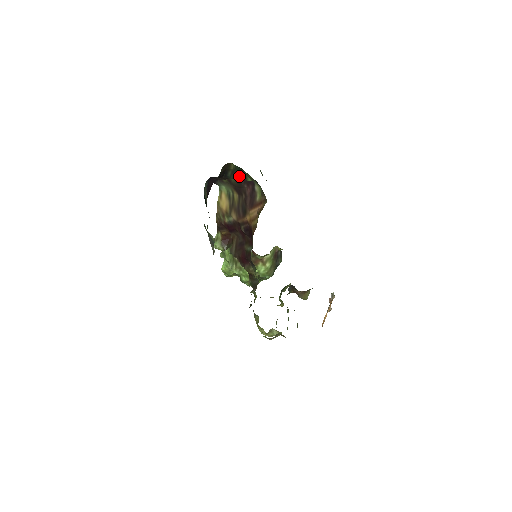
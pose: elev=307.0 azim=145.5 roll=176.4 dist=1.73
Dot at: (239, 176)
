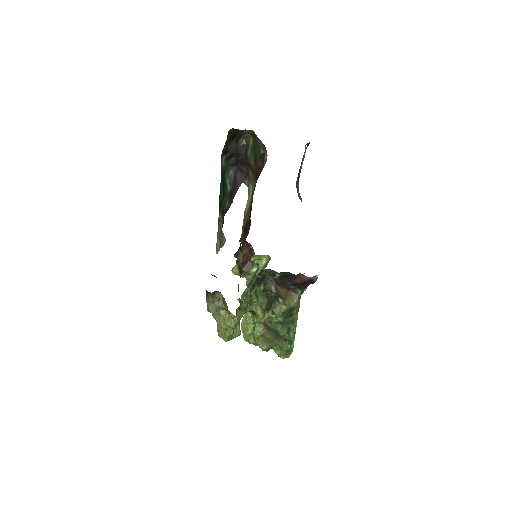
Dot at: (256, 153)
